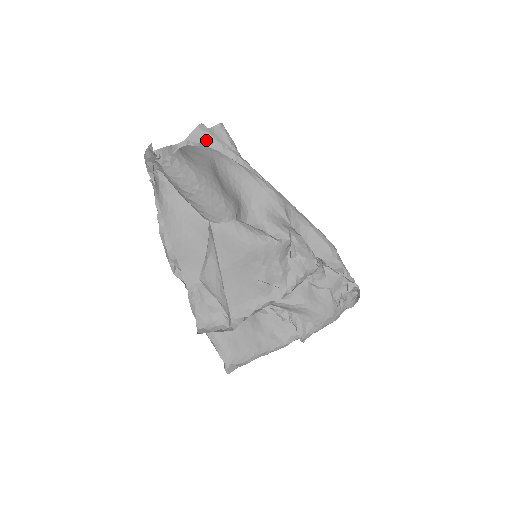
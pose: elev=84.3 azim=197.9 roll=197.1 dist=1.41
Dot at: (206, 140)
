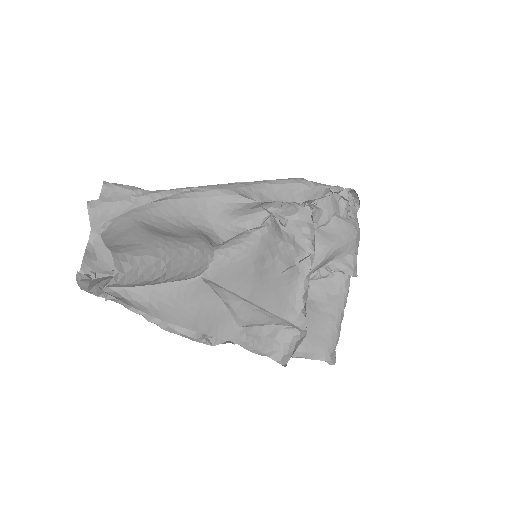
Dot at: (109, 212)
